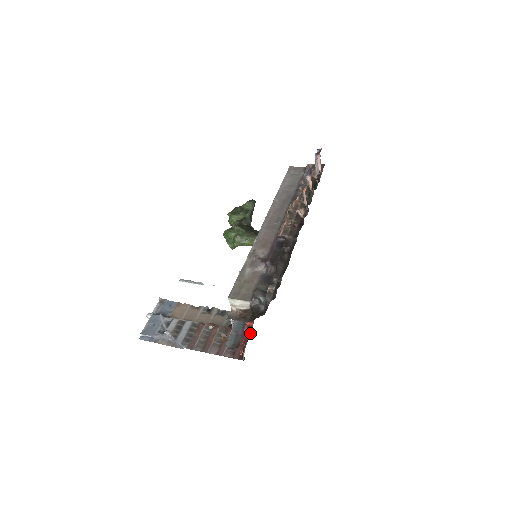
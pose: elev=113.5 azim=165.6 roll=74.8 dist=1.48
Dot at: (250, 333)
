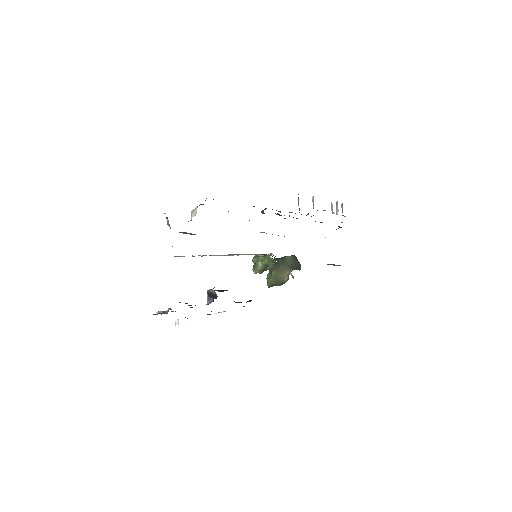
Dot at: (212, 301)
